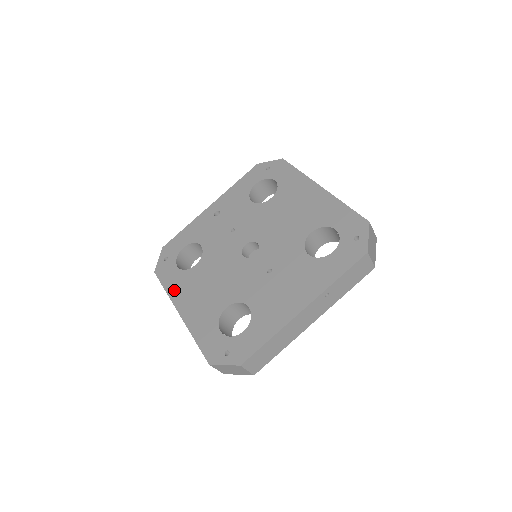
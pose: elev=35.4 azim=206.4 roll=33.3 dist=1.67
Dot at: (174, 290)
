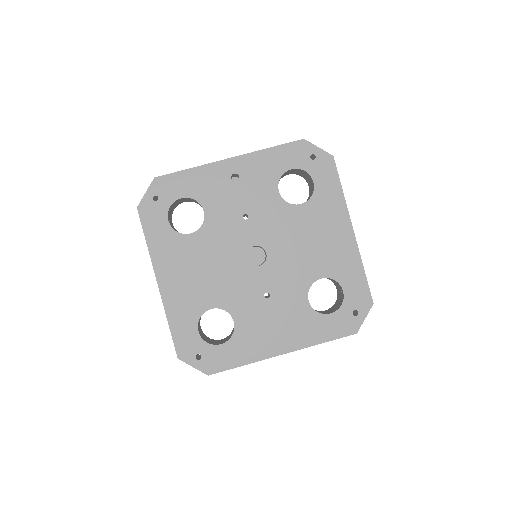
Dot at: (158, 251)
